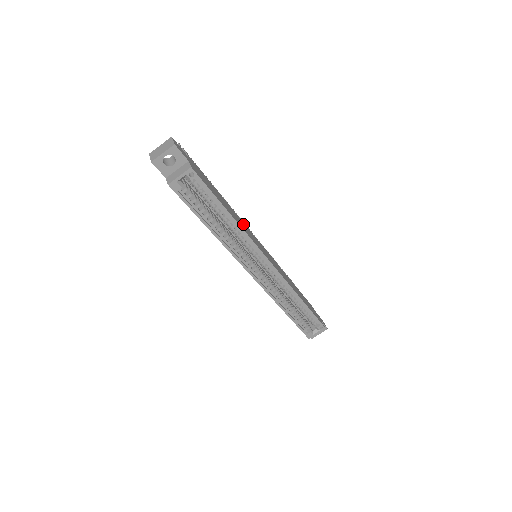
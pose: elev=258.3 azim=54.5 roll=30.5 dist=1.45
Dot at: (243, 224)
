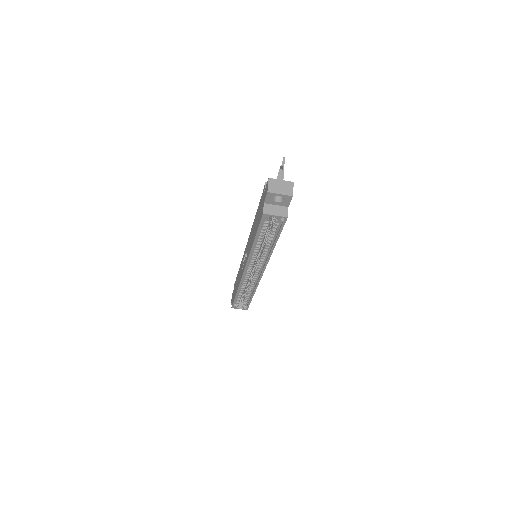
Dot at: occluded
